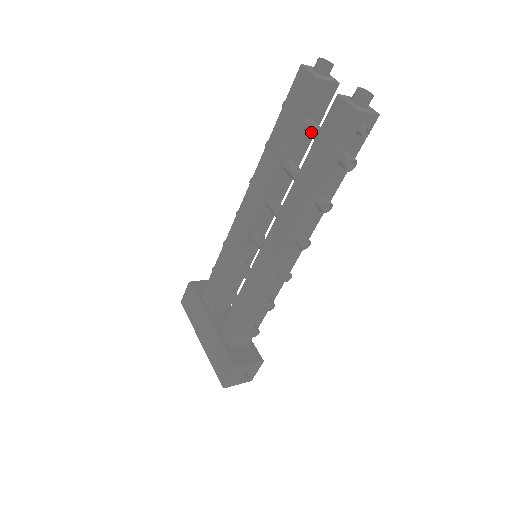
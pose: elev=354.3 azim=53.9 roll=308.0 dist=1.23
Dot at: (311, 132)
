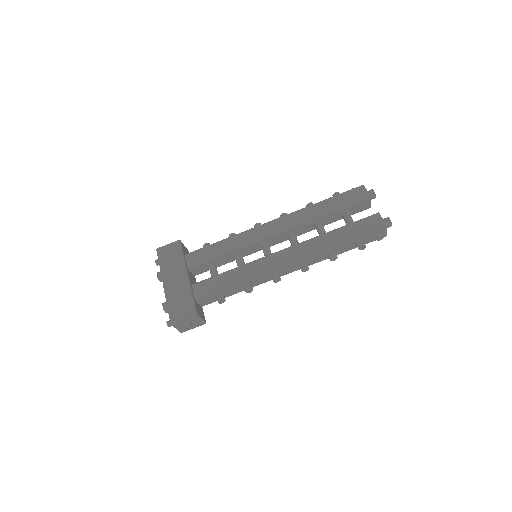
Dot at: (348, 218)
